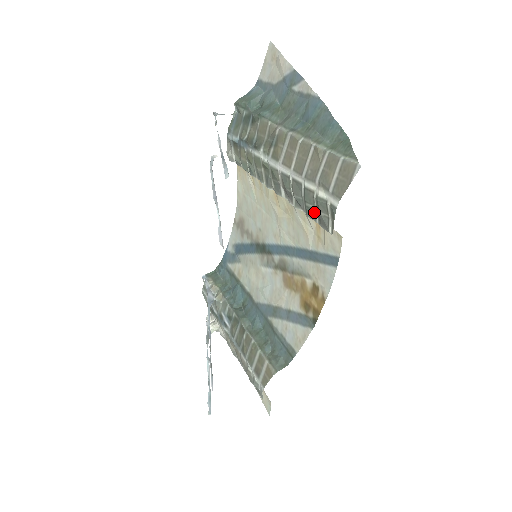
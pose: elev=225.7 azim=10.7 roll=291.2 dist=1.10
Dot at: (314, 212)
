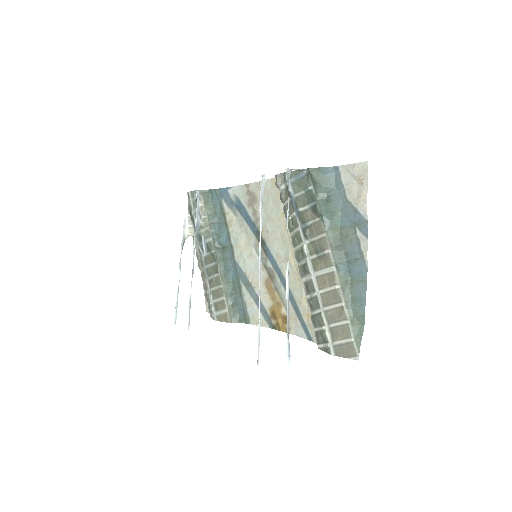
Dot at: (317, 326)
